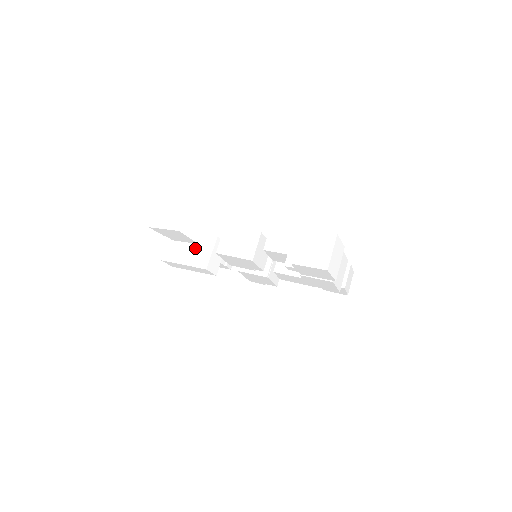
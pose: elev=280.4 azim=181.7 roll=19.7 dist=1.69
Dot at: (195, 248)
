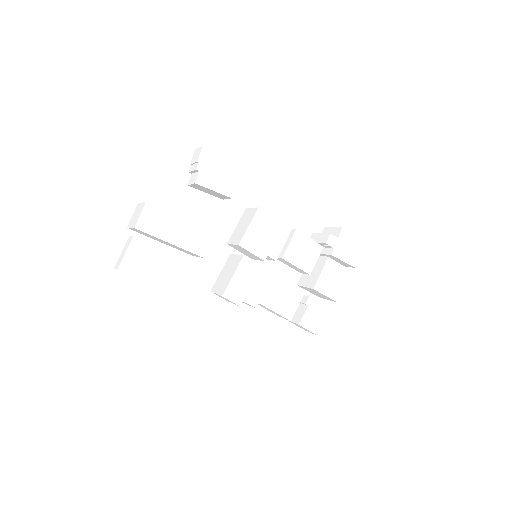
Dot at: occluded
